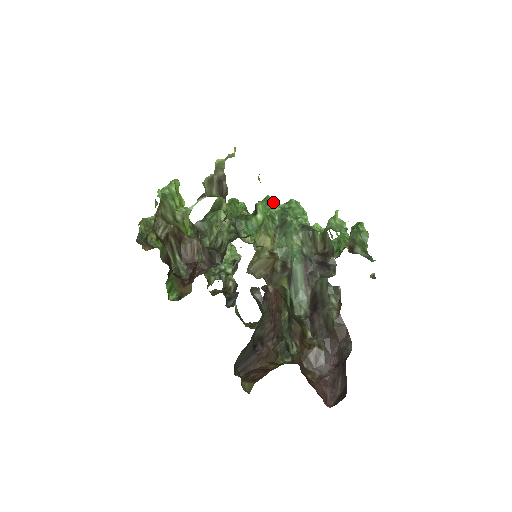
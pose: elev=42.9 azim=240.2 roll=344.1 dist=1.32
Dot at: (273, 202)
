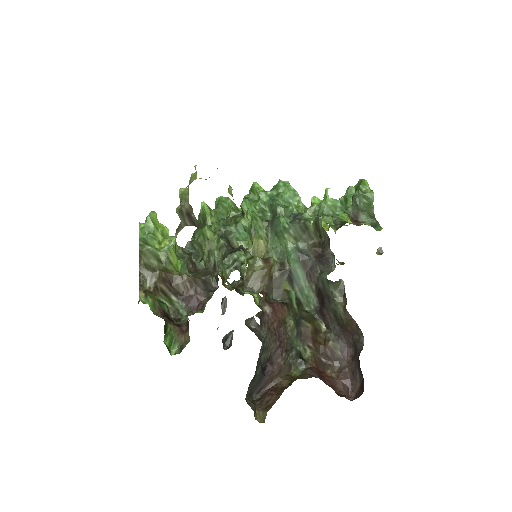
Dot at: (260, 193)
